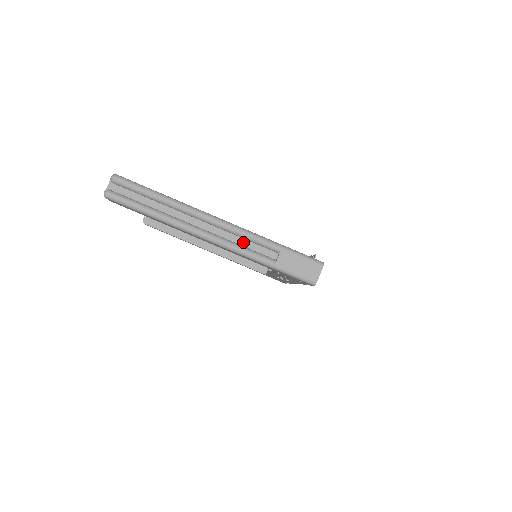
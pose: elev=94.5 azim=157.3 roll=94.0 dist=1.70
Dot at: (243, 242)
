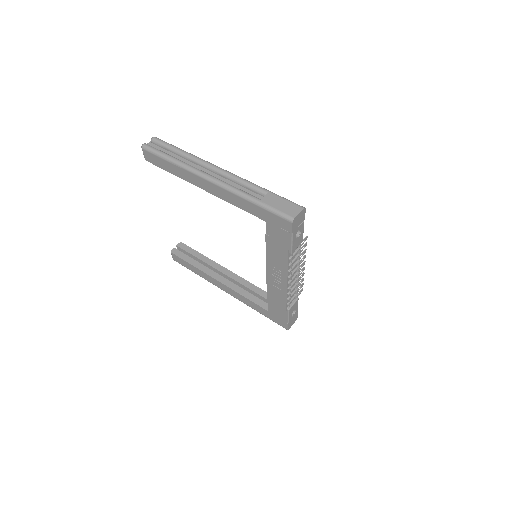
Dot at: (238, 187)
